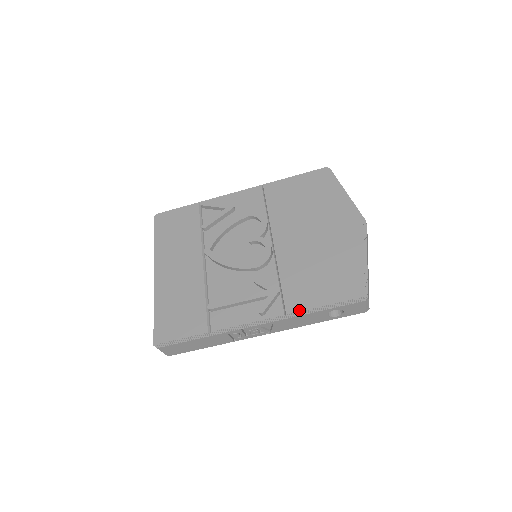
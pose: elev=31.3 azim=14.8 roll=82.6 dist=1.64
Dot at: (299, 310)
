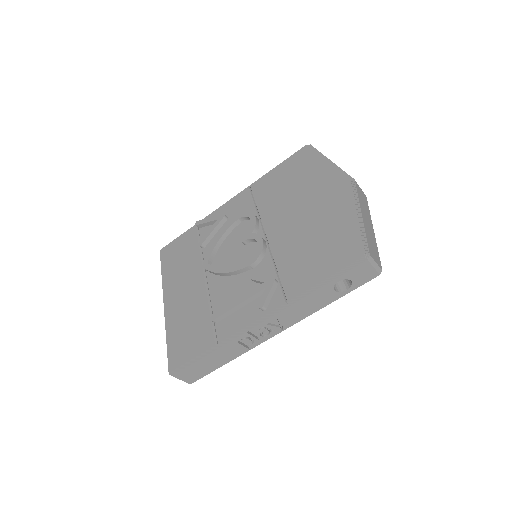
Dot at: (299, 293)
